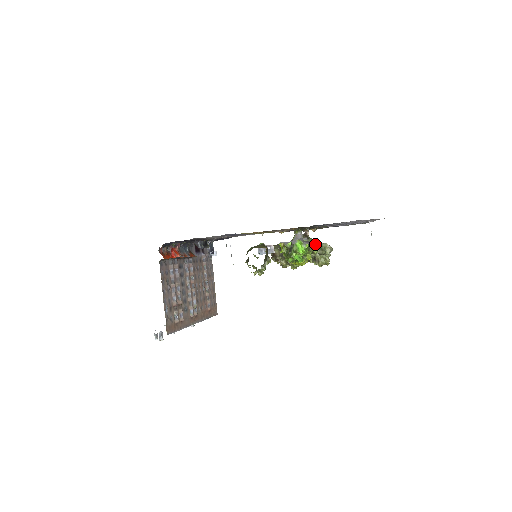
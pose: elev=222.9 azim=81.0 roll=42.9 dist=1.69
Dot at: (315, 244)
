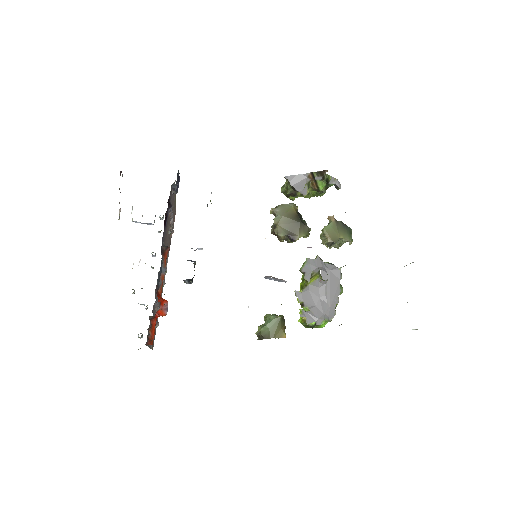
Dot at: occluded
